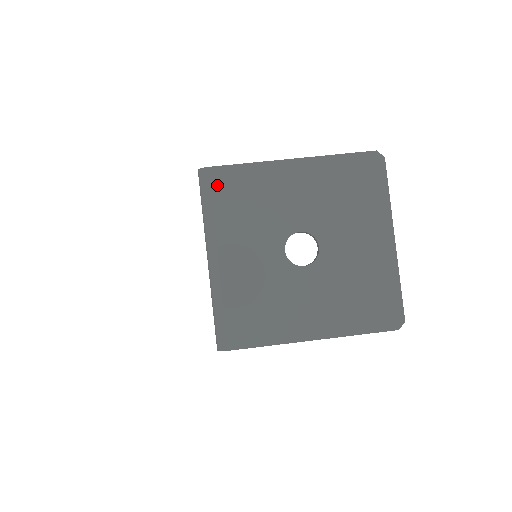
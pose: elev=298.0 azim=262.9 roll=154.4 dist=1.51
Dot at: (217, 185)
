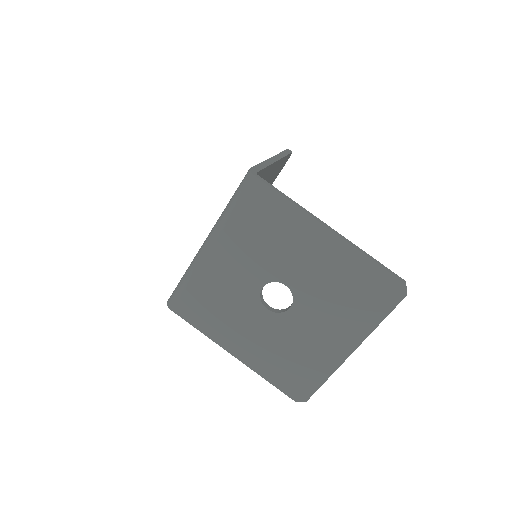
Dot at: (252, 197)
